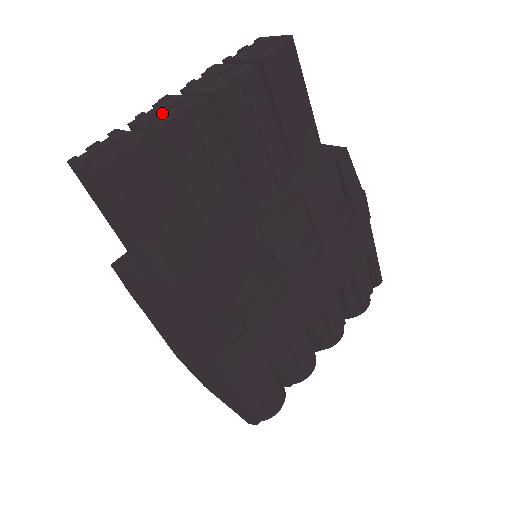
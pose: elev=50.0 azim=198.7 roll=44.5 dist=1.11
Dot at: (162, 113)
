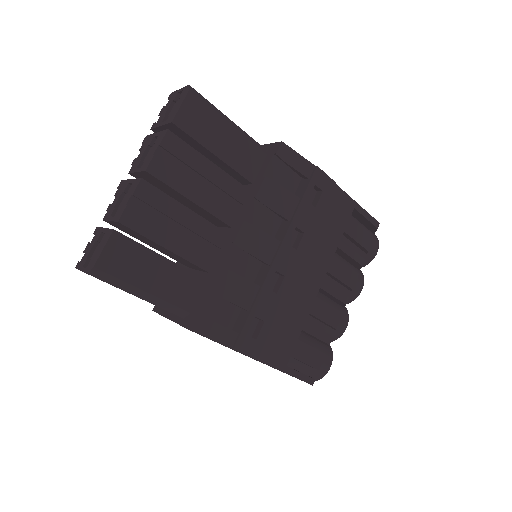
Dot at: (121, 200)
